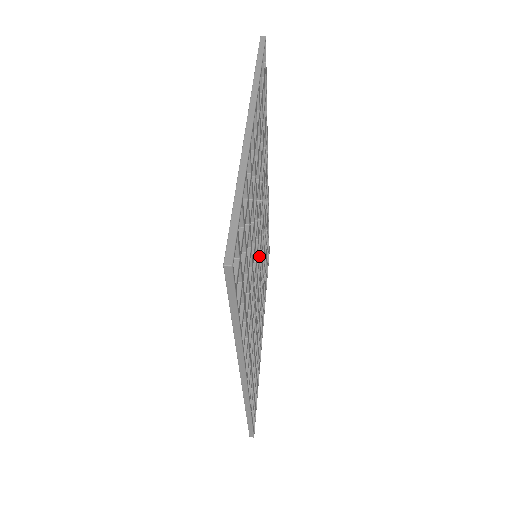
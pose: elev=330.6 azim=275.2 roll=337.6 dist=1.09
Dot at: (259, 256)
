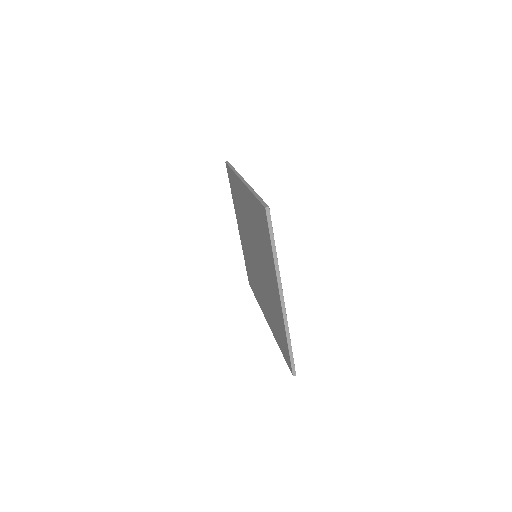
Dot at: occluded
